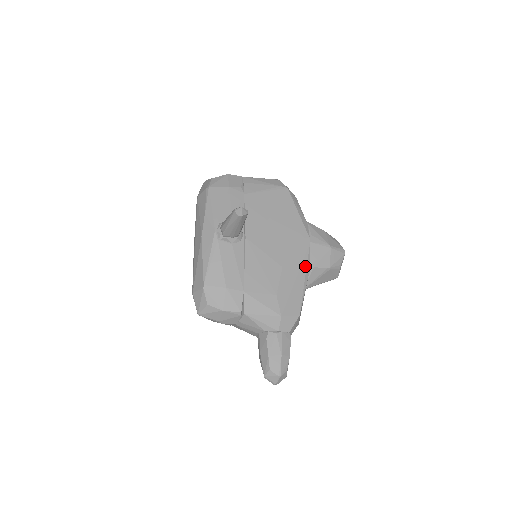
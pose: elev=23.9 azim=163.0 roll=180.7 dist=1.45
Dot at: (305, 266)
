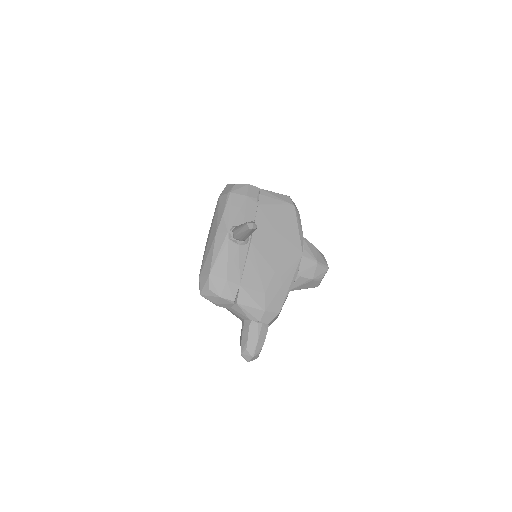
Dot at: (293, 274)
